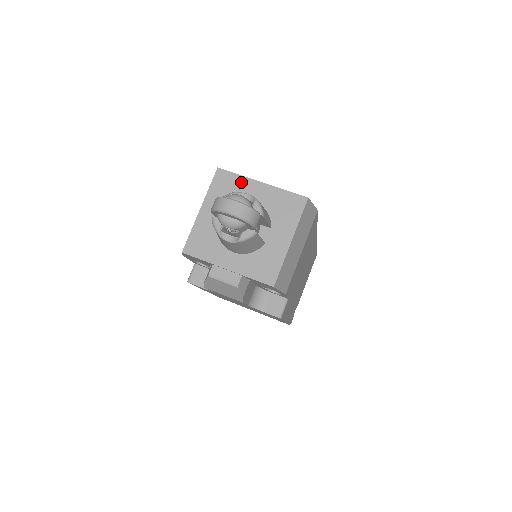
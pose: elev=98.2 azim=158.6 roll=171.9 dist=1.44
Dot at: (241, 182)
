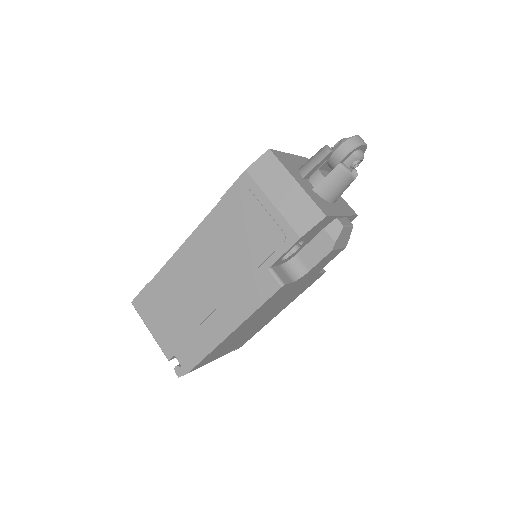
Dot at: (286, 156)
